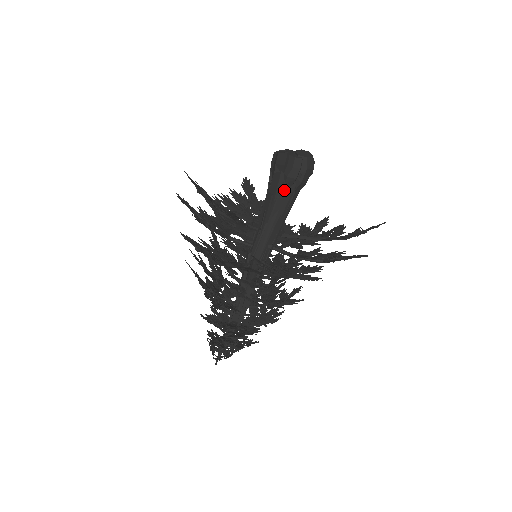
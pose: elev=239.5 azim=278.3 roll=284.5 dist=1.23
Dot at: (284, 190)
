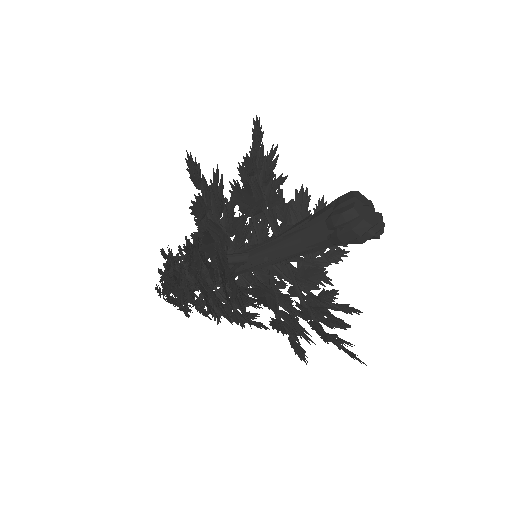
Dot at: (319, 226)
